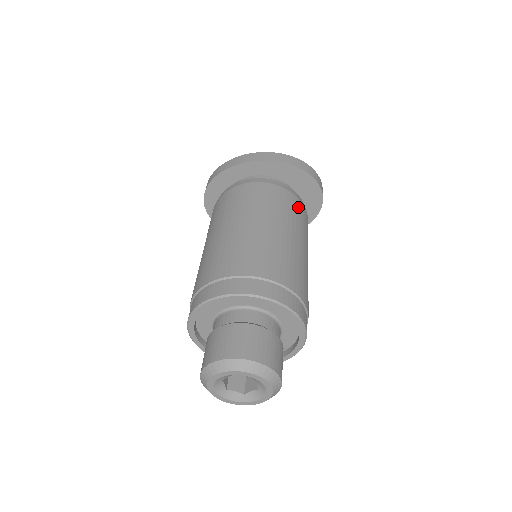
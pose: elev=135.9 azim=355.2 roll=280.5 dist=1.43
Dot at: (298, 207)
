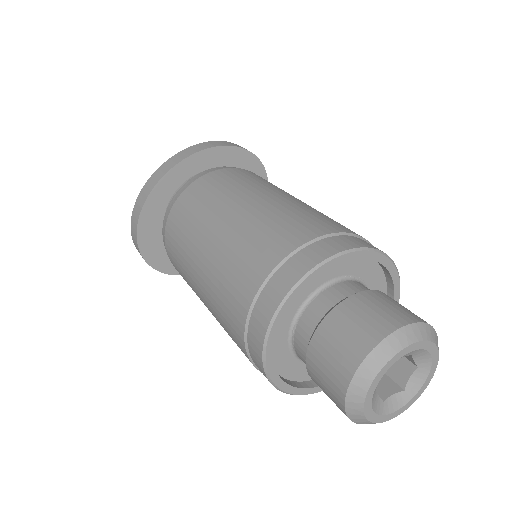
Dot at: (258, 176)
